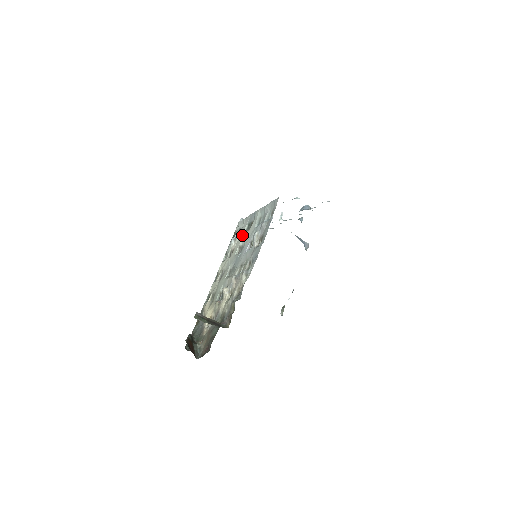
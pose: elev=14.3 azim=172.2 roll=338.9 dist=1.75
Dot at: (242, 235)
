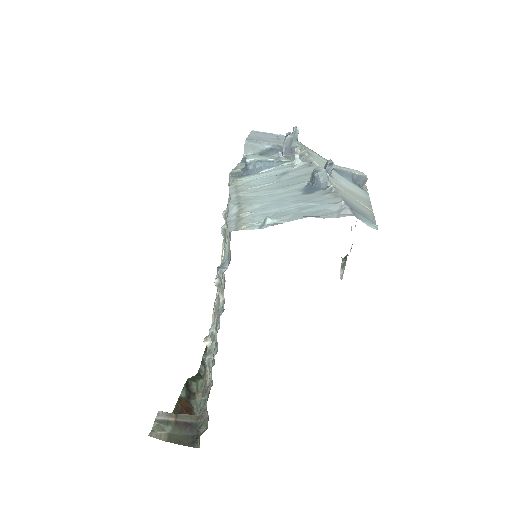
Dot at: (221, 233)
